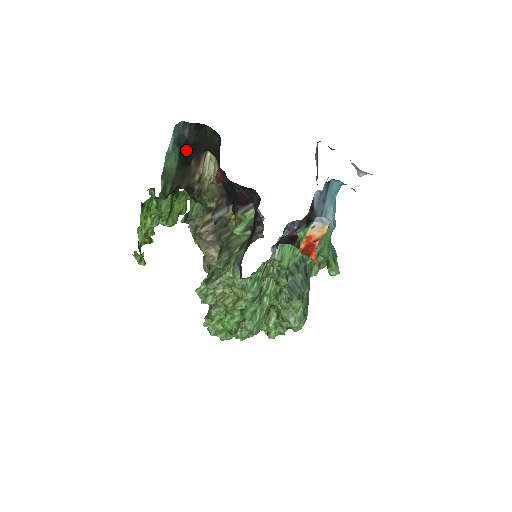
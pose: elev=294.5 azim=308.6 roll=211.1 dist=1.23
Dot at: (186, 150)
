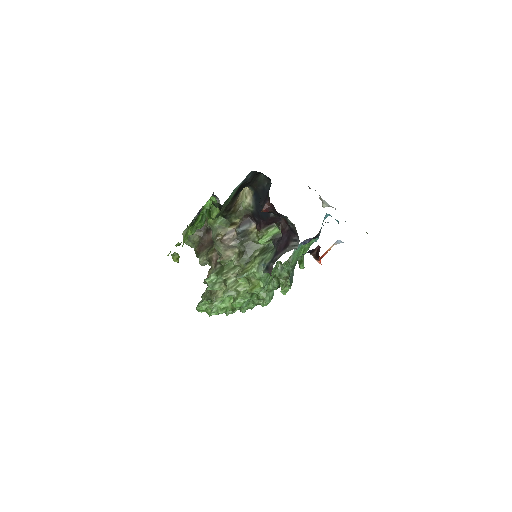
Dot at: (241, 186)
